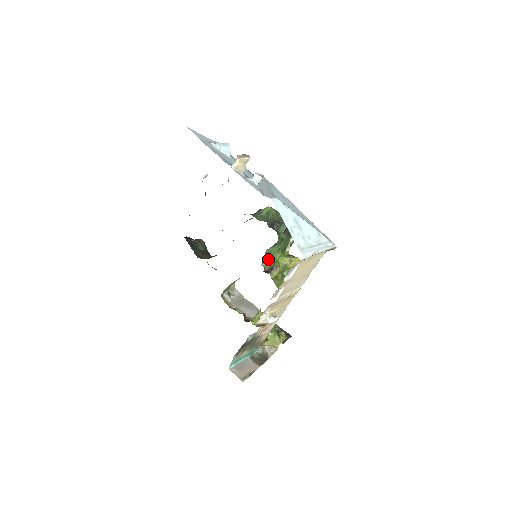
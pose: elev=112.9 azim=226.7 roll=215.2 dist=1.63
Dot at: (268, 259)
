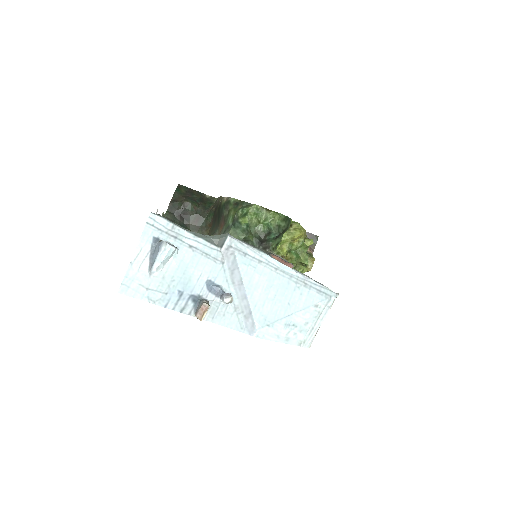
Dot at: occluded
